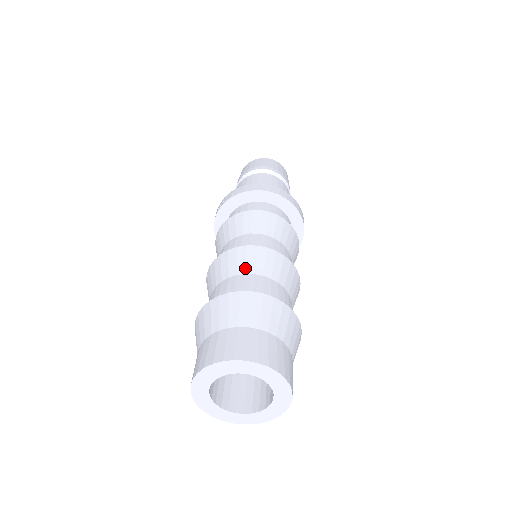
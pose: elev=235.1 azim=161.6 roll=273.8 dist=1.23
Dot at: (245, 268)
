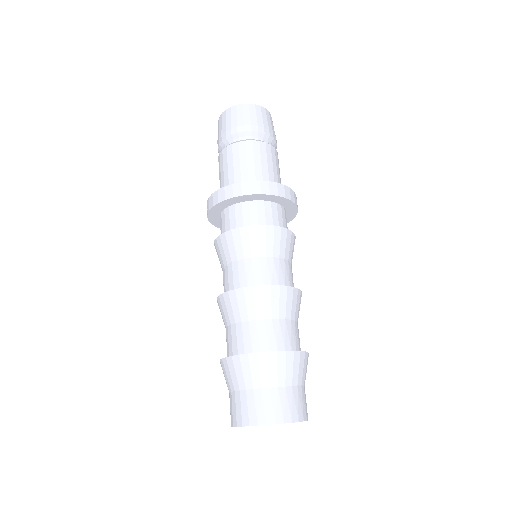
Dot at: (234, 317)
